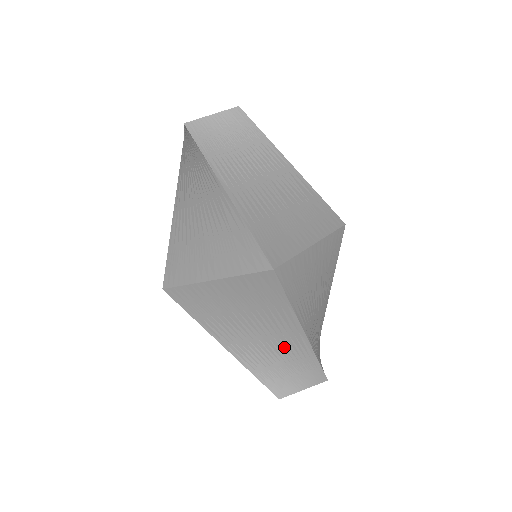
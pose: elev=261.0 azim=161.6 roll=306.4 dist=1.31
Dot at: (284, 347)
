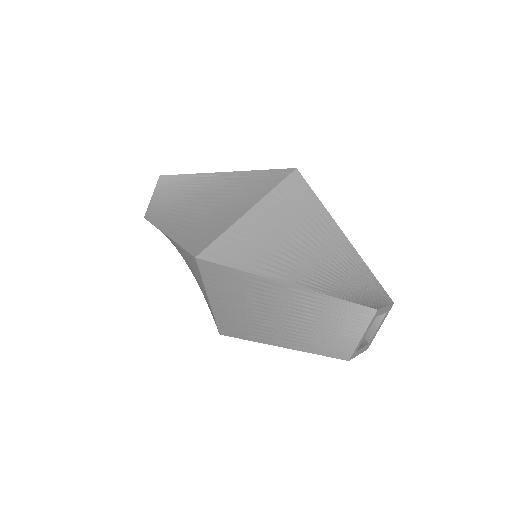
Dot at: (340, 260)
